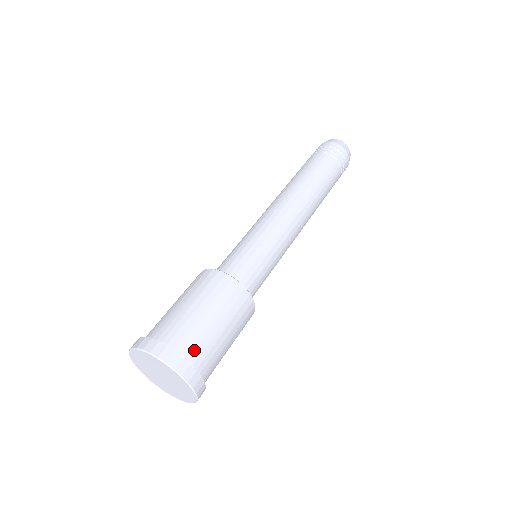
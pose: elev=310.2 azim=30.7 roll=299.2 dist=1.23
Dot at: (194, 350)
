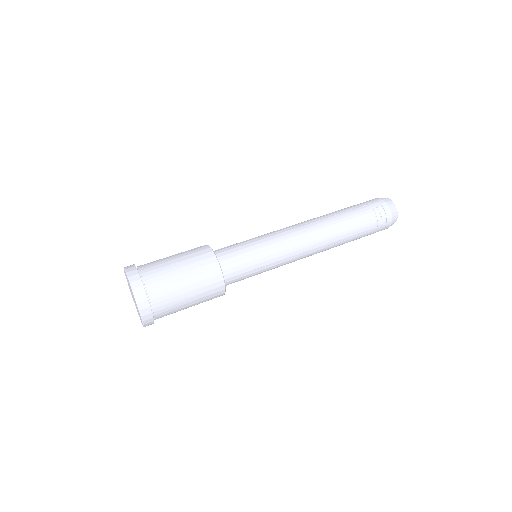
Dot at: (161, 305)
